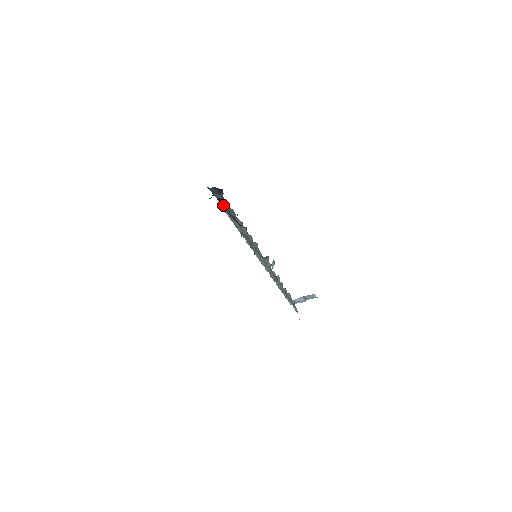
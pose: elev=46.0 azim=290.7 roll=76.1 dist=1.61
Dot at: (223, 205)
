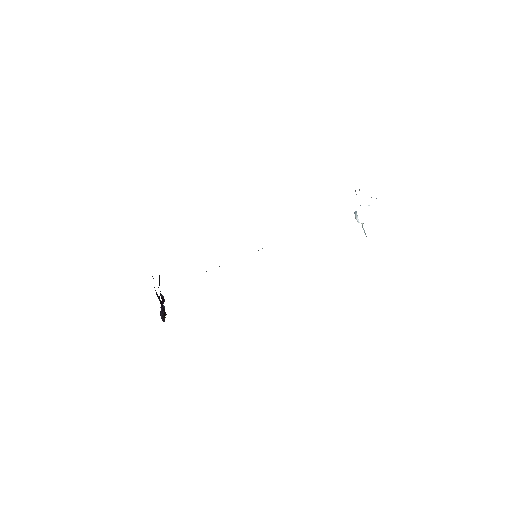
Dot at: occluded
